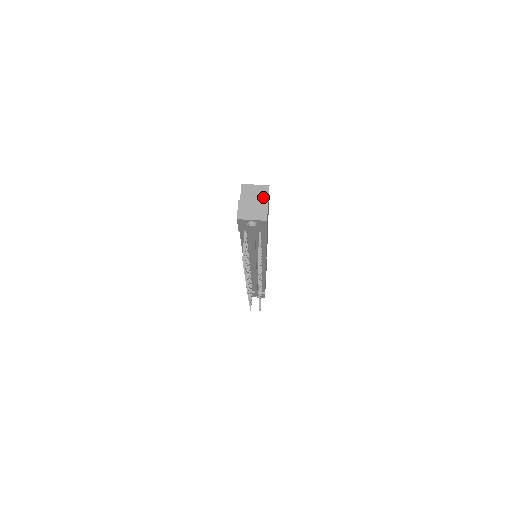
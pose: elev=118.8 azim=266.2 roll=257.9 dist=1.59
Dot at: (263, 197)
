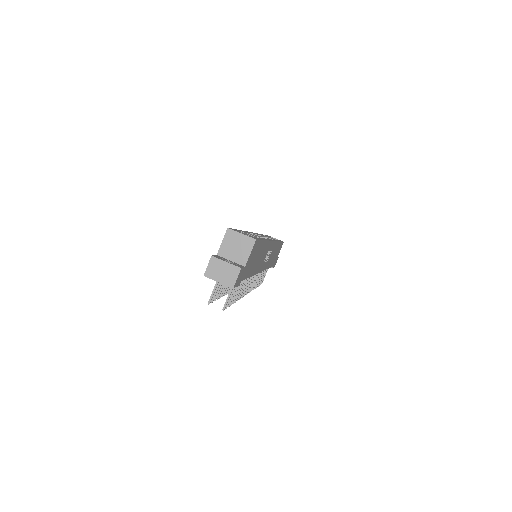
Dot at: (245, 251)
